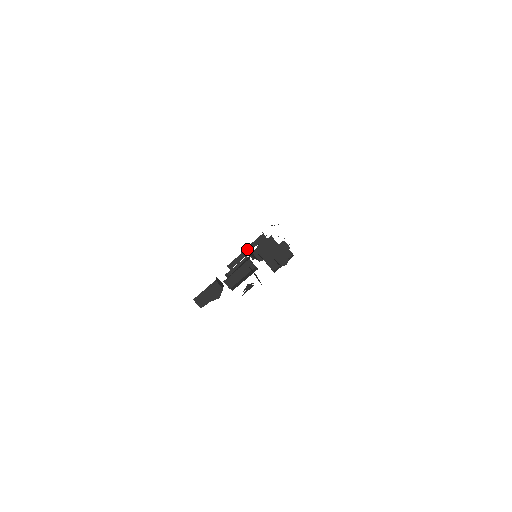
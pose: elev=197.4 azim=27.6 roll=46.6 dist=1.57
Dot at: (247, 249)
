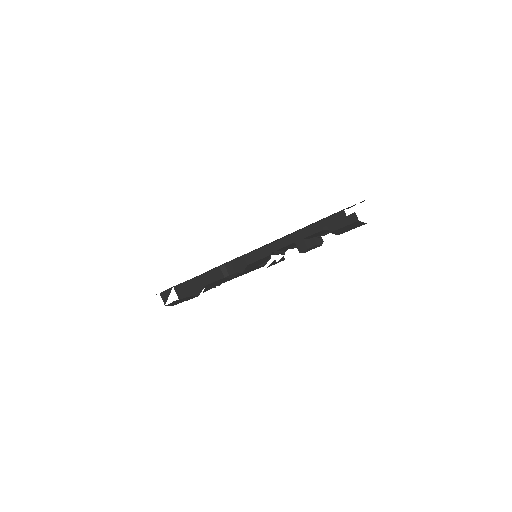
Dot at: occluded
